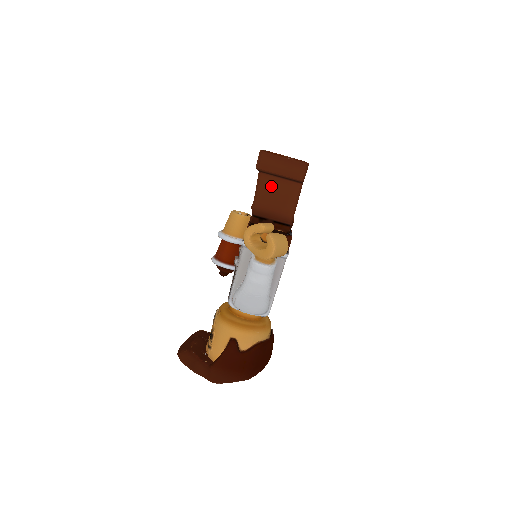
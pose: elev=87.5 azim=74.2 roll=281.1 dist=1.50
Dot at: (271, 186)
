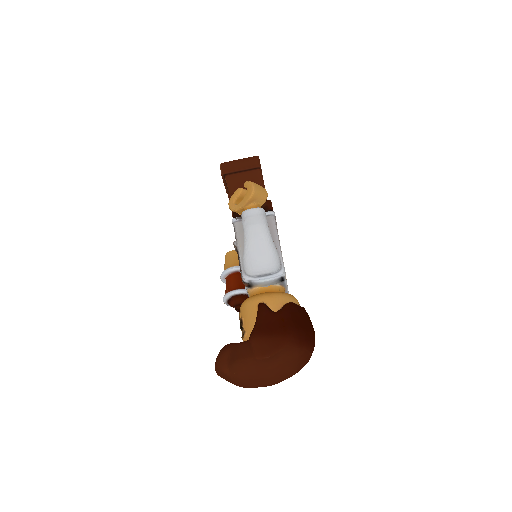
Dot at: (238, 179)
